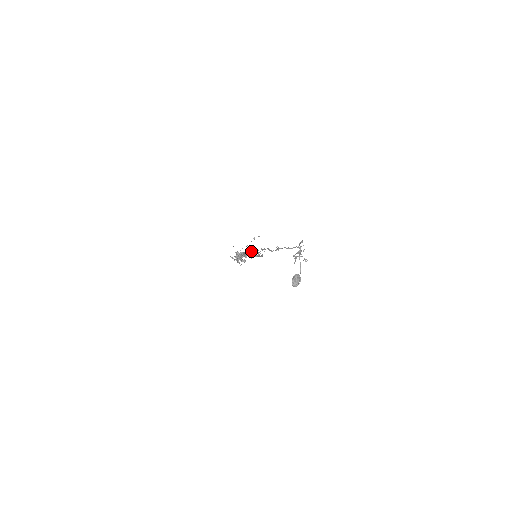
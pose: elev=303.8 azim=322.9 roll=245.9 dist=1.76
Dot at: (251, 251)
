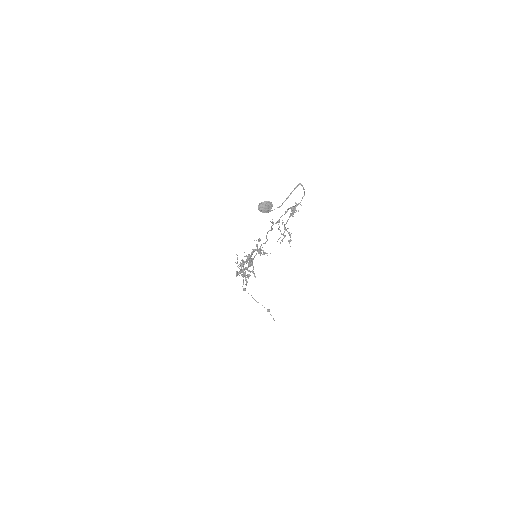
Dot at: occluded
